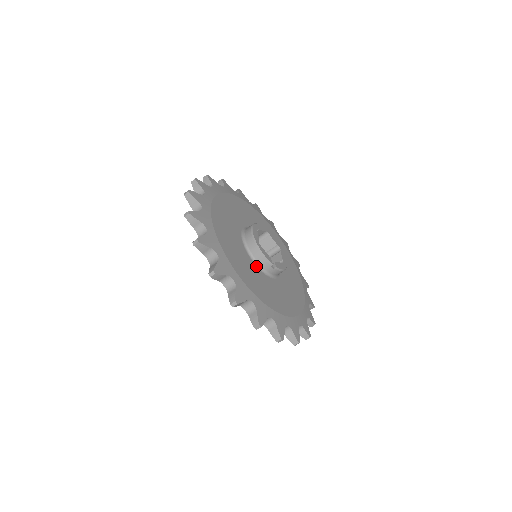
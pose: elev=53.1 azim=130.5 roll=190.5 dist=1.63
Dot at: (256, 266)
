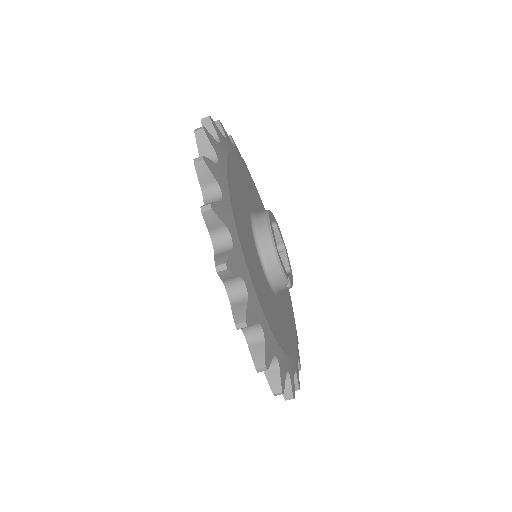
Dot at: (268, 283)
